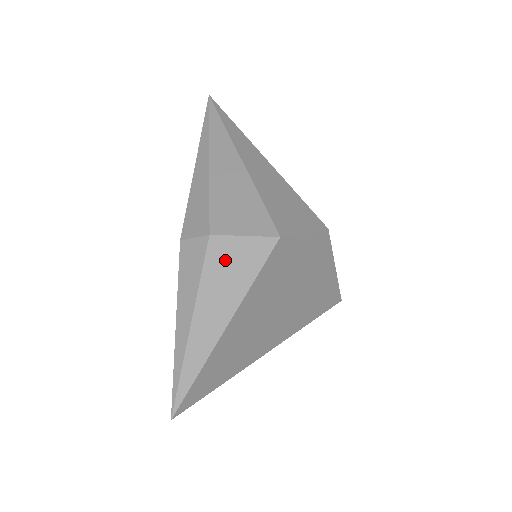
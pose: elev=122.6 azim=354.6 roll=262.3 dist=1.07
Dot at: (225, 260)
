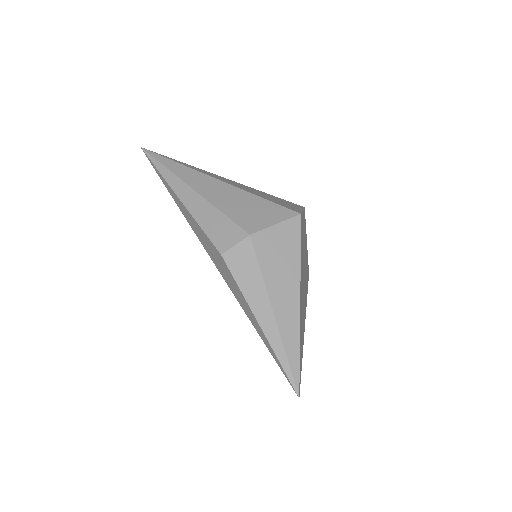
Dot at: (272, 249)
